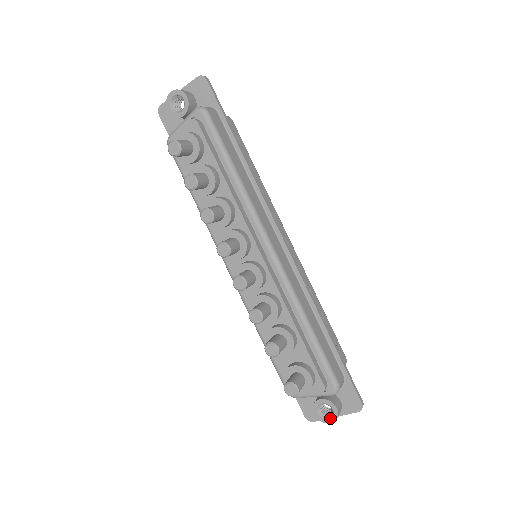
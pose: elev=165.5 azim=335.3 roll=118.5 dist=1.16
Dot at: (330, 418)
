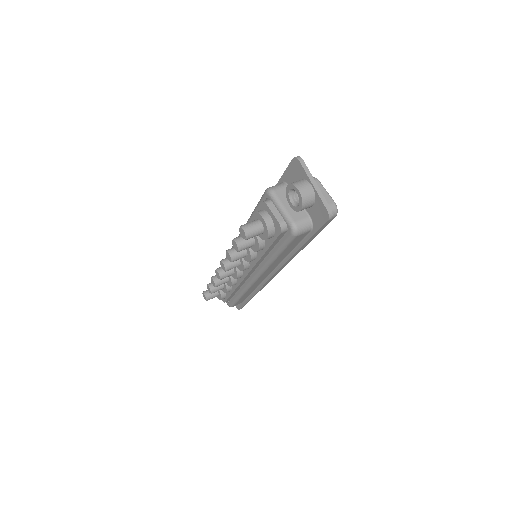
Dot at: occluded
